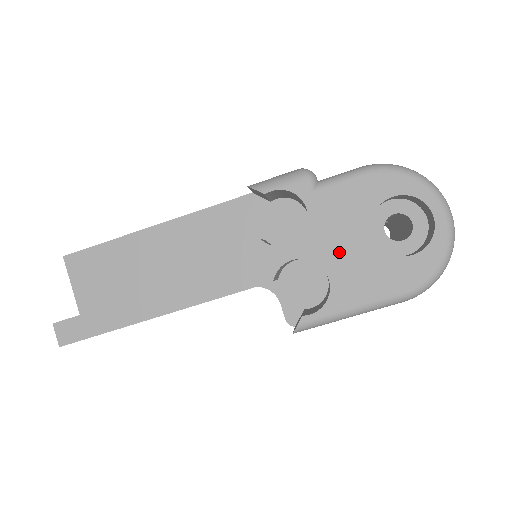
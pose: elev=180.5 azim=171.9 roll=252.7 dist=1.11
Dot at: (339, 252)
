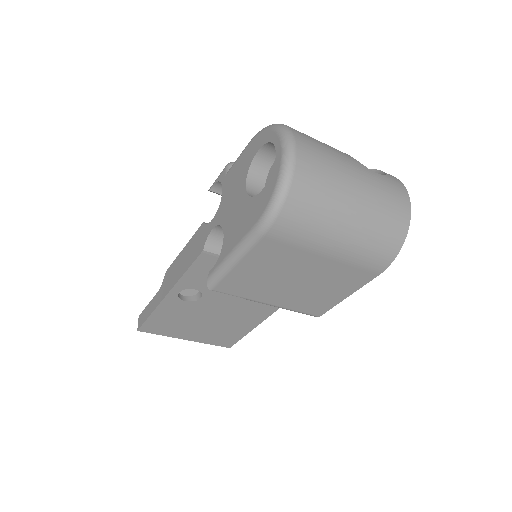
Dot at: (230, 211)
